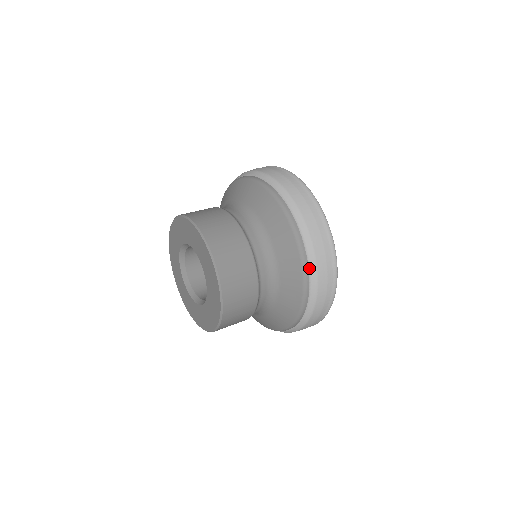
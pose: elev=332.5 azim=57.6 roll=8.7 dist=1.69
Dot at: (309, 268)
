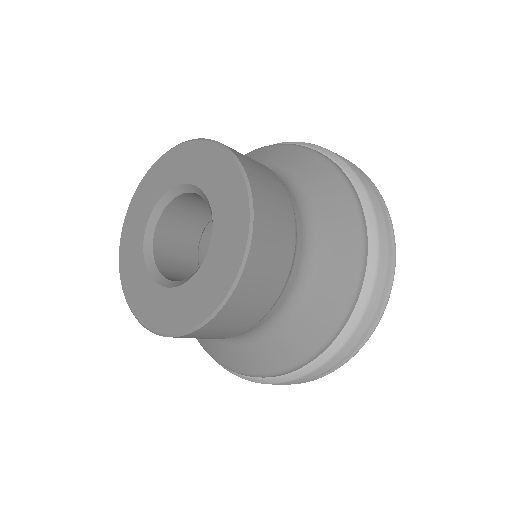
Dot at: (318, 151)
